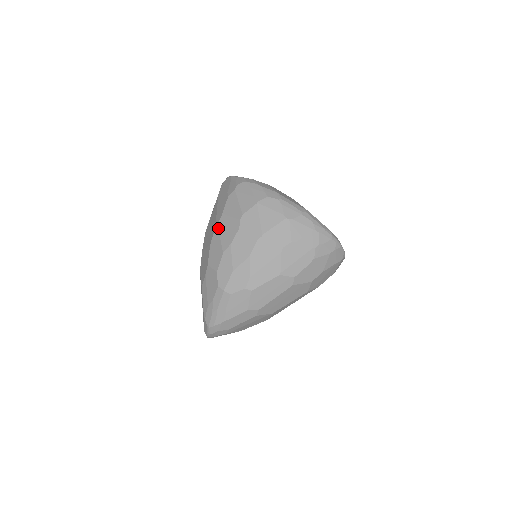
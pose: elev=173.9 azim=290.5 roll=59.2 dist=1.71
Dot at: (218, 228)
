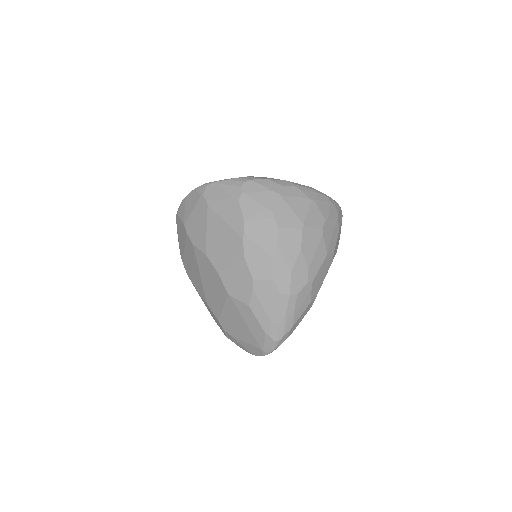
Dot at: (248, 237)
